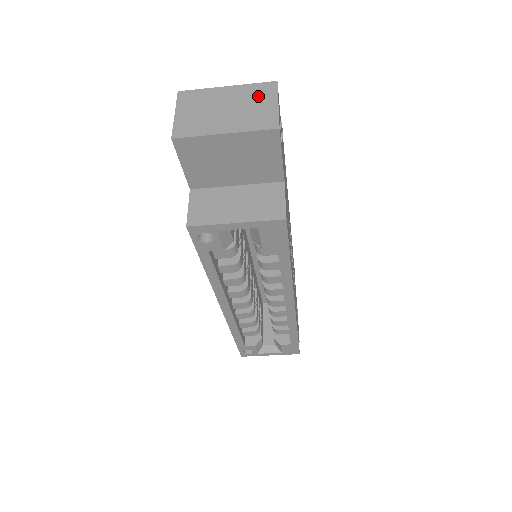
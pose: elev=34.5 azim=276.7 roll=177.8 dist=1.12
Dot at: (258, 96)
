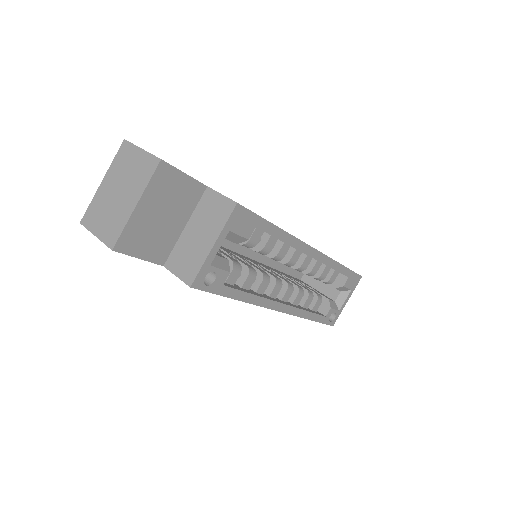
Dot at: (125, 161)
